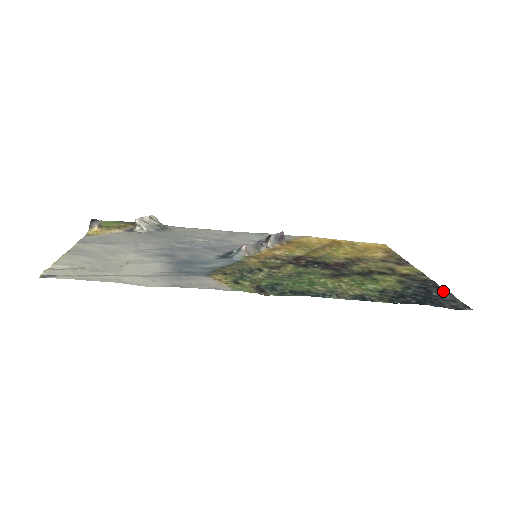
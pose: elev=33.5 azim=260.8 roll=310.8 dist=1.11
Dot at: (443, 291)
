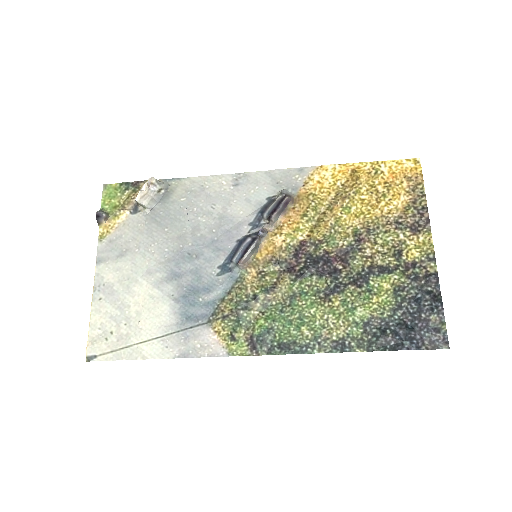
Dot at: (434, 311)
